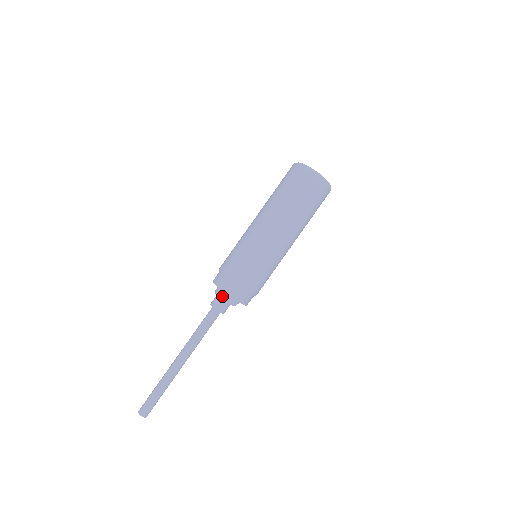
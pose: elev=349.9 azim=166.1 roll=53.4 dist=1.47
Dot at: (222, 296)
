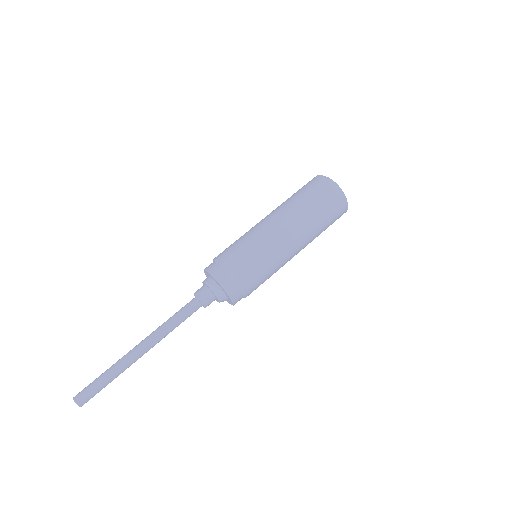
Dot at: (214, 289)
